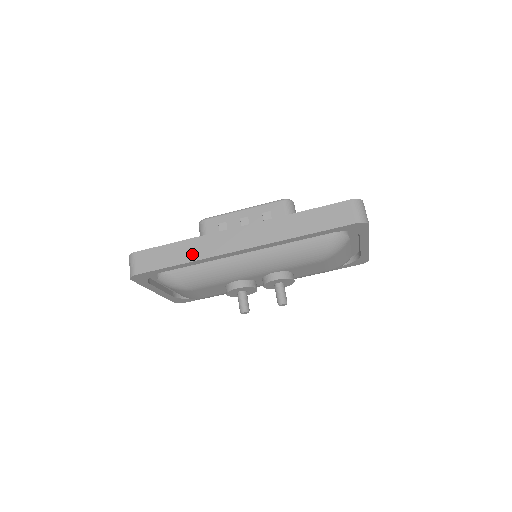
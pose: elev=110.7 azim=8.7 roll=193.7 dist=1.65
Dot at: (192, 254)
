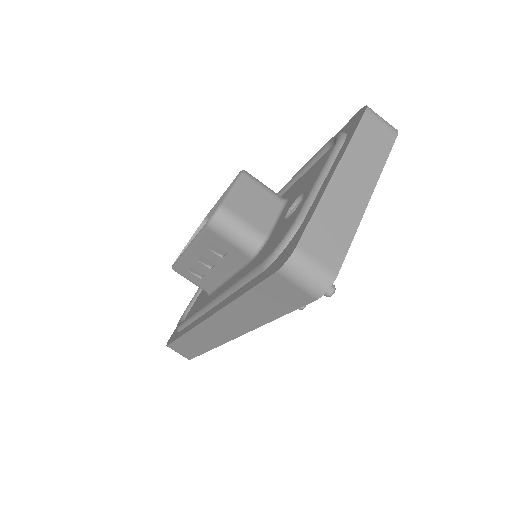
Dot at: (203, 345)
